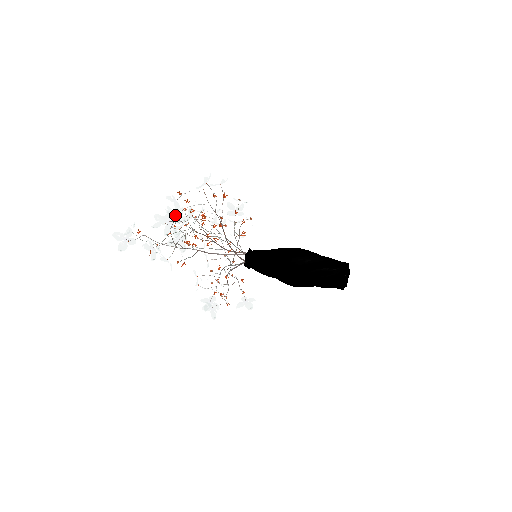
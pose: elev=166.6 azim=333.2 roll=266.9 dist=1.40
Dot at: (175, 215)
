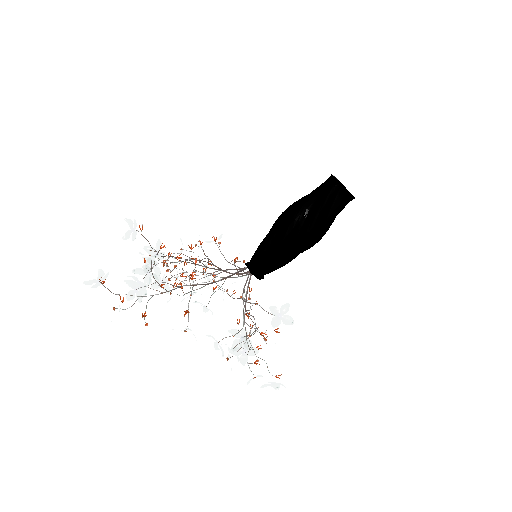
Dot at: (139, 227)
